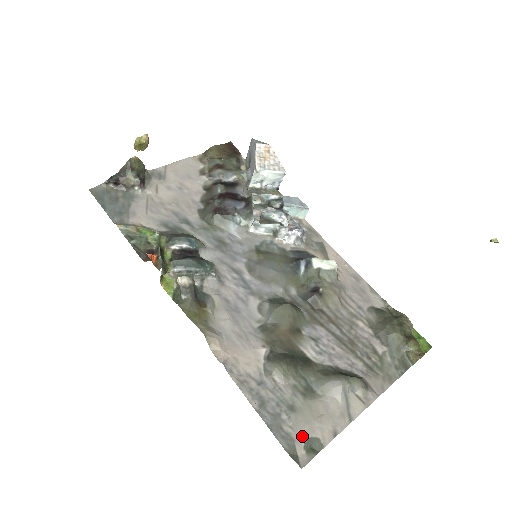
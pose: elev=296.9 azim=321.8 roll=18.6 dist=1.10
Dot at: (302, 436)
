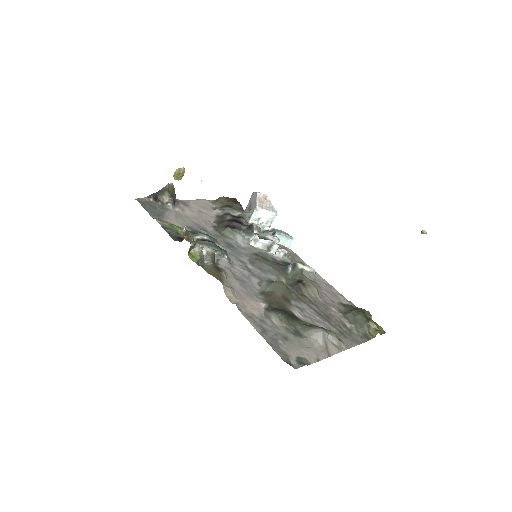
Dot at: (294, 355)
